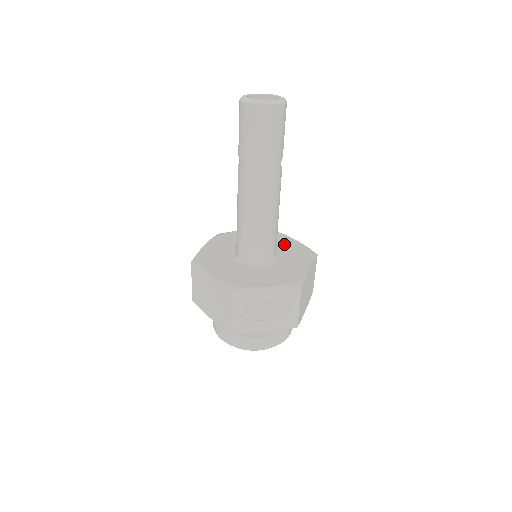
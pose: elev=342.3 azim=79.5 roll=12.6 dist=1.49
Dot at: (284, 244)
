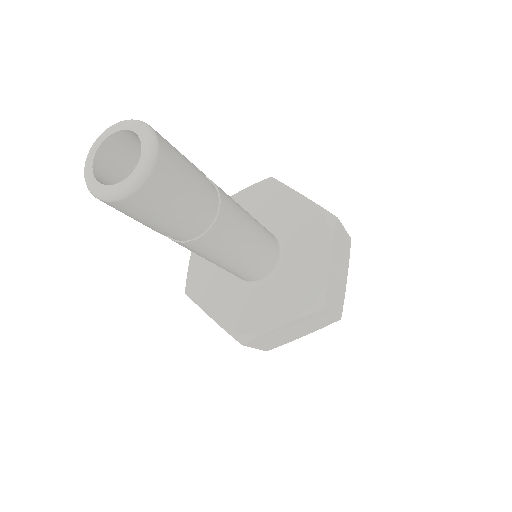
Dot at: (306, 258)
